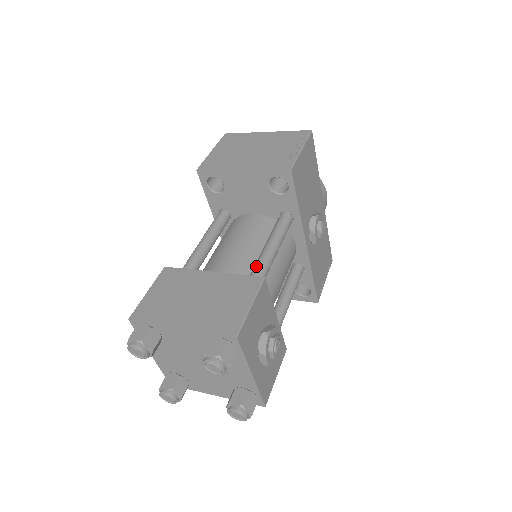
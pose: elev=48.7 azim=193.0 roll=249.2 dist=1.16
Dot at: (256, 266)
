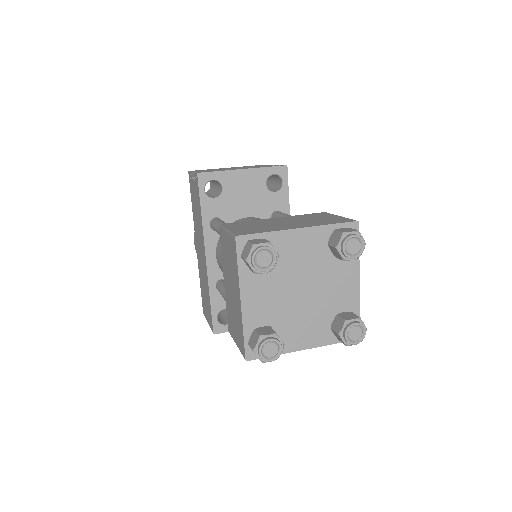
Dot at: occluded
